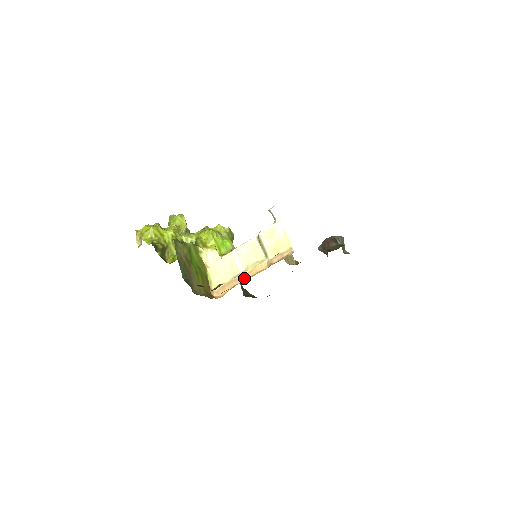
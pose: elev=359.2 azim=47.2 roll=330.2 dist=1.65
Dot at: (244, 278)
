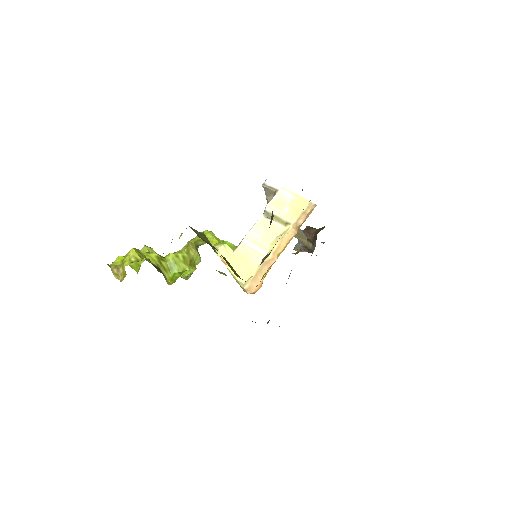
Dot at: (275, 256)
